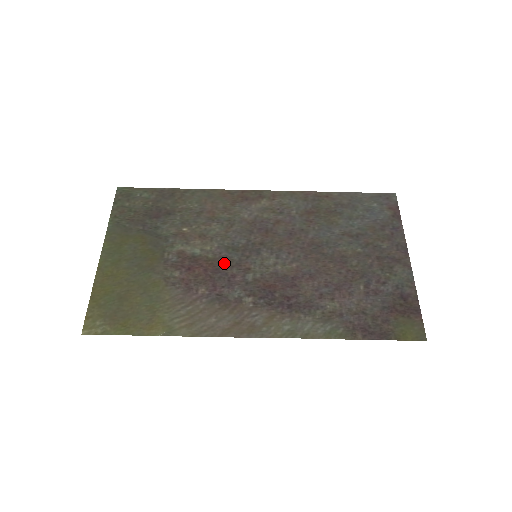
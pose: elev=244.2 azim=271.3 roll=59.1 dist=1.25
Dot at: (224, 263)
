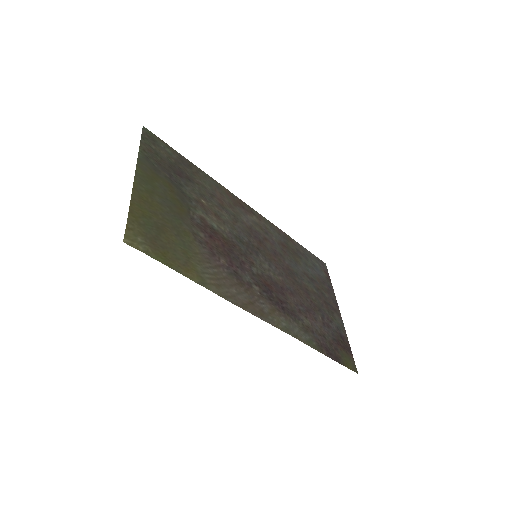
Dot at: (236, 248)
